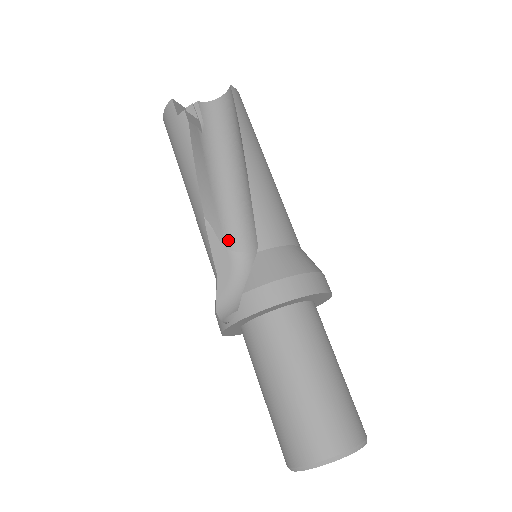
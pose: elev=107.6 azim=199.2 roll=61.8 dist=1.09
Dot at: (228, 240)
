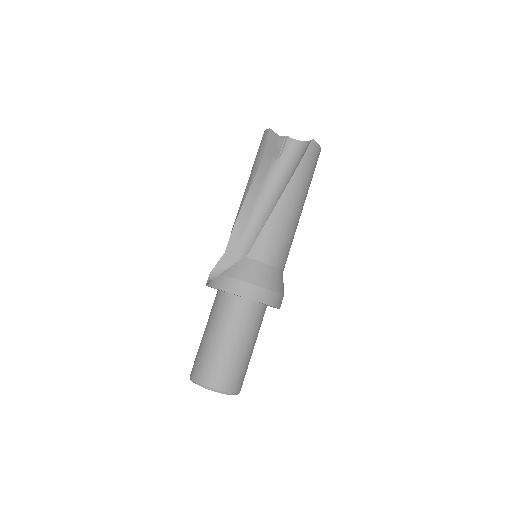
Dot at: (245, 237)
